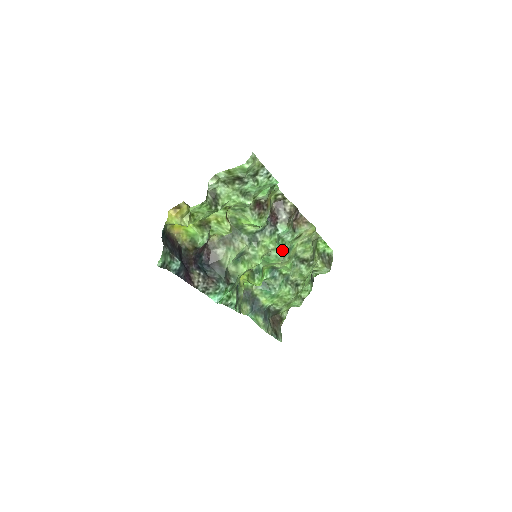
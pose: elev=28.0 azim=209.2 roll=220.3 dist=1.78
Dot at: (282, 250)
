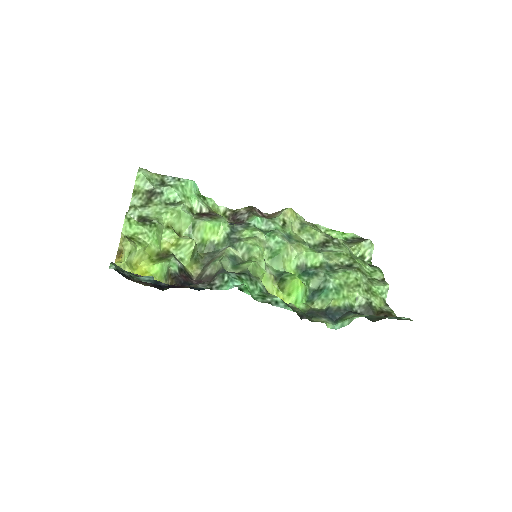
Dot at: (275, 234)
